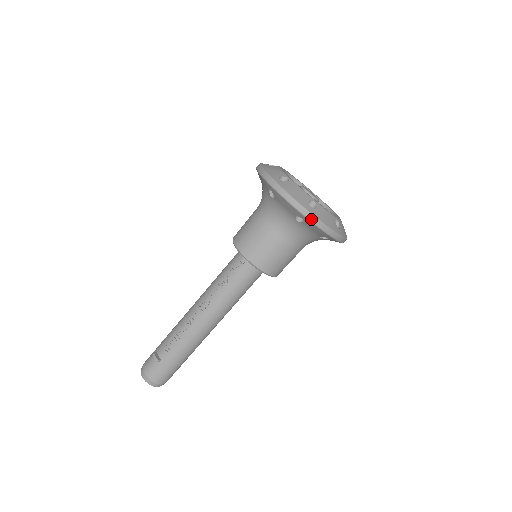
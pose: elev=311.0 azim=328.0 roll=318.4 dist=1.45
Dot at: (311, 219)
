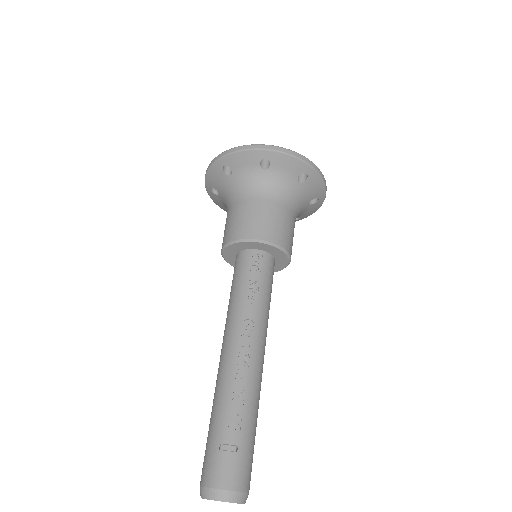
Dot at: (317, 169)
